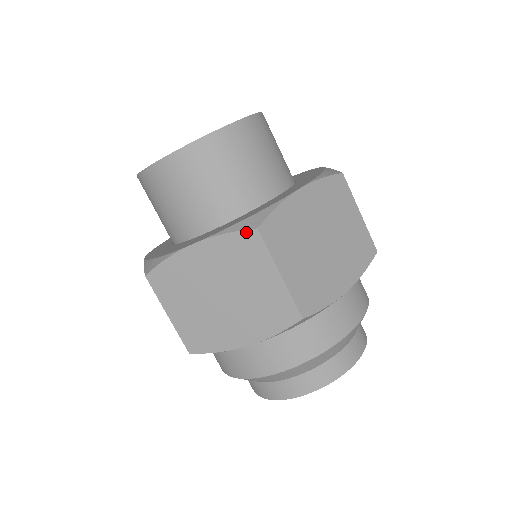
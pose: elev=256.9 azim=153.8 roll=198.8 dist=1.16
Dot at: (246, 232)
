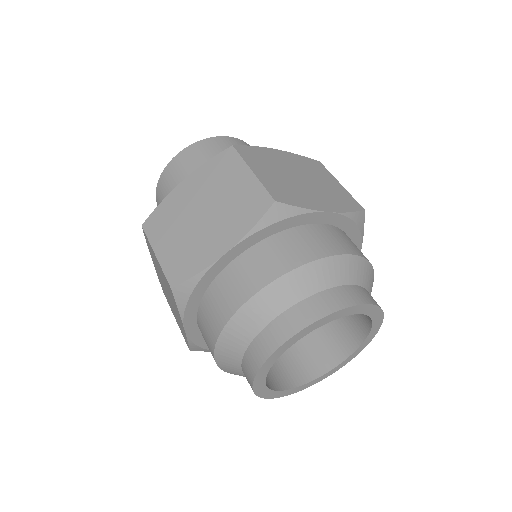
Dot at: (313, 160)
